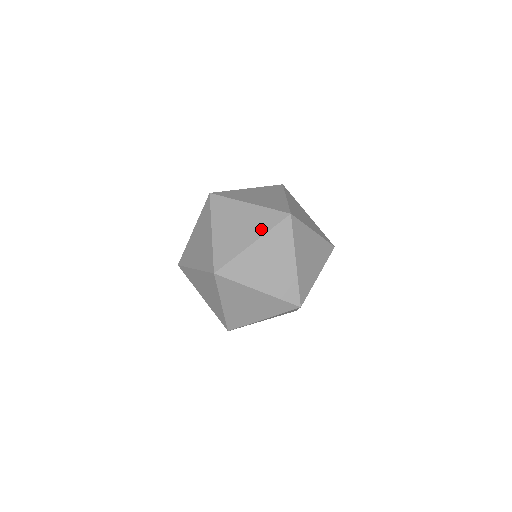
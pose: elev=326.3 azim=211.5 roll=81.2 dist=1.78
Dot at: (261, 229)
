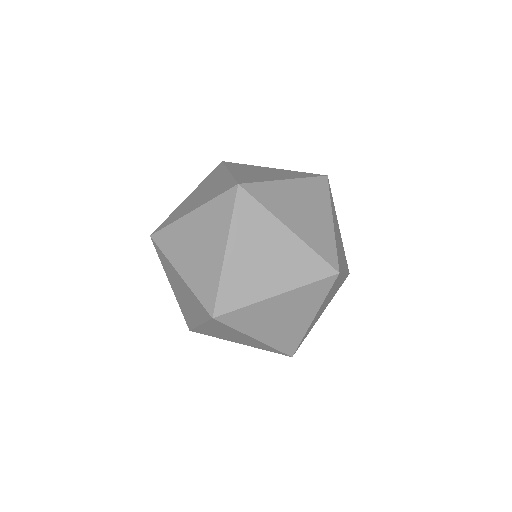
Dot at: (294, 279)
